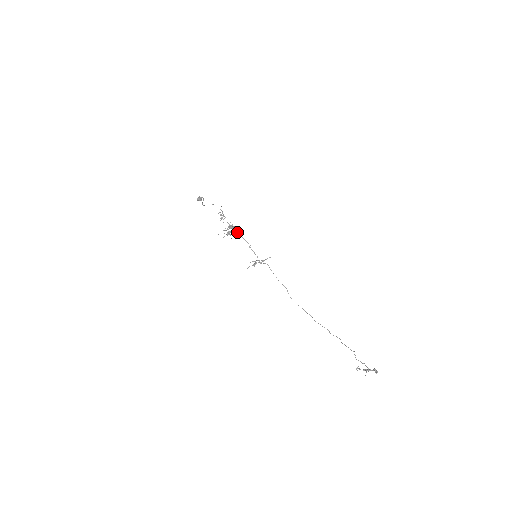
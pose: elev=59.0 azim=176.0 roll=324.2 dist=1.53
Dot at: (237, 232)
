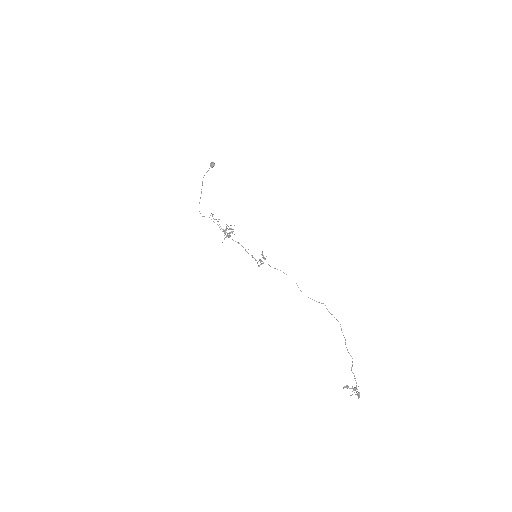
Dot at: occluded
